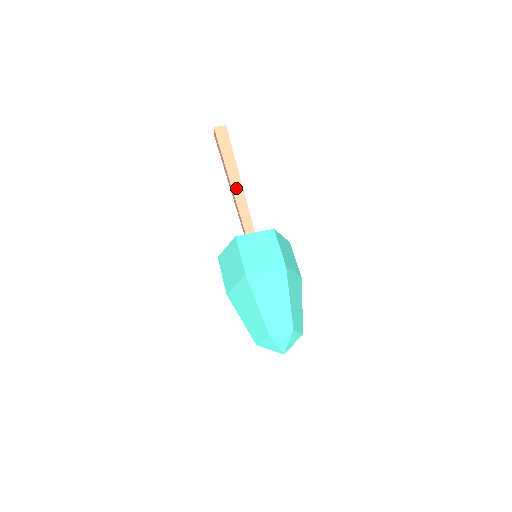
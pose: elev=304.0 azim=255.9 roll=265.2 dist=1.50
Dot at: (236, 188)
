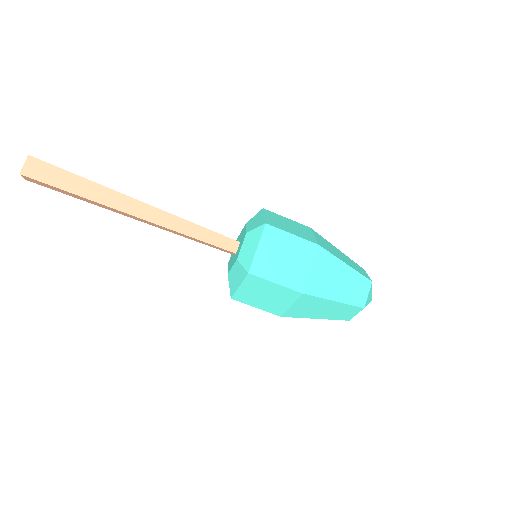
Dot at: (152, 217)
